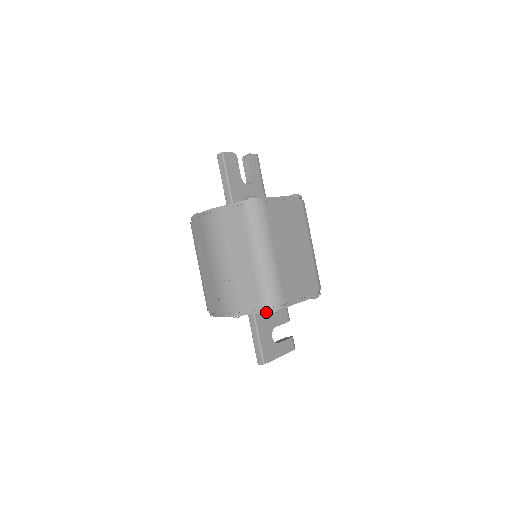
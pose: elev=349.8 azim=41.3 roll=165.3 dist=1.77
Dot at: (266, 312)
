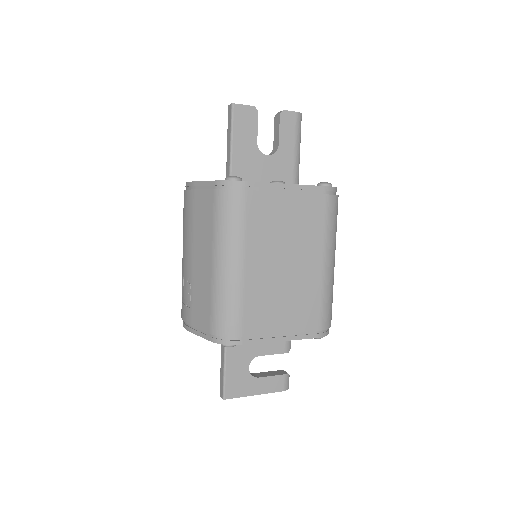
Dot at: occluded
